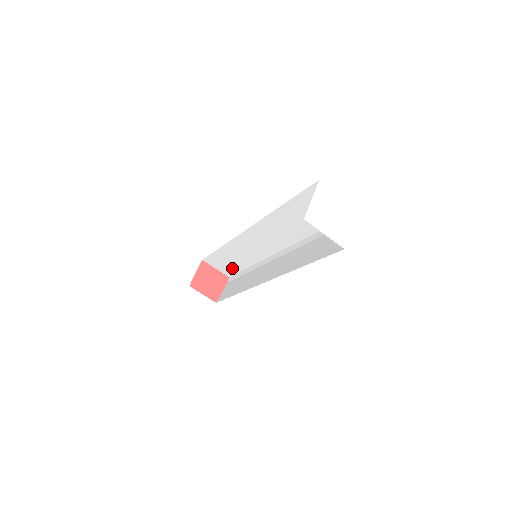
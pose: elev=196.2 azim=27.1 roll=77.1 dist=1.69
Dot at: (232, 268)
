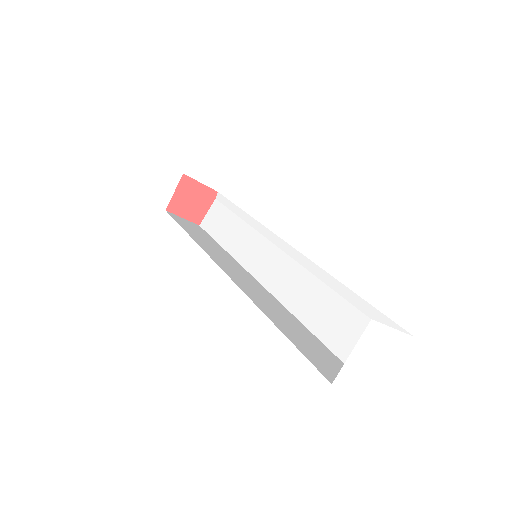
Dot at: occluded
